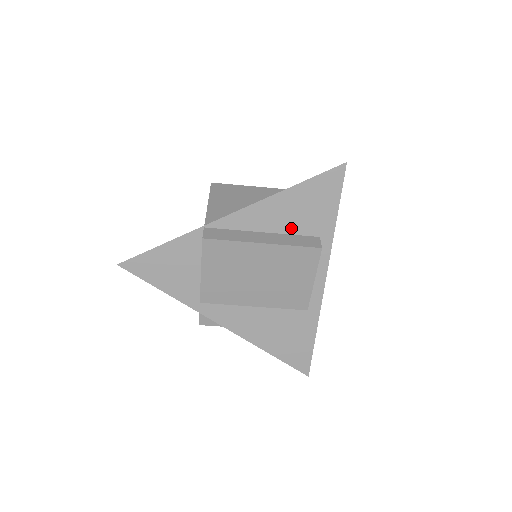
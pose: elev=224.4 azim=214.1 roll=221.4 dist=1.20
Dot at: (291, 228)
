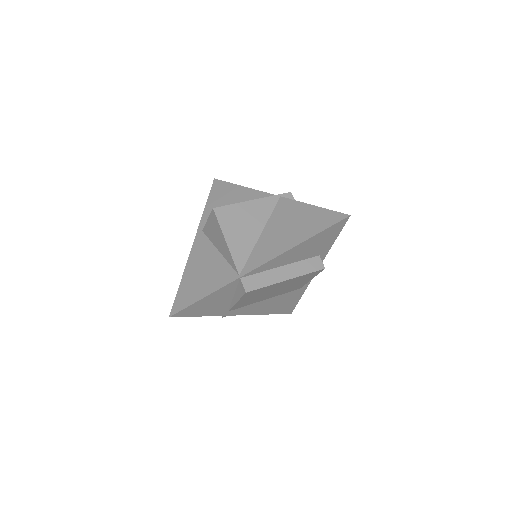
Dot at: (302, 258)
